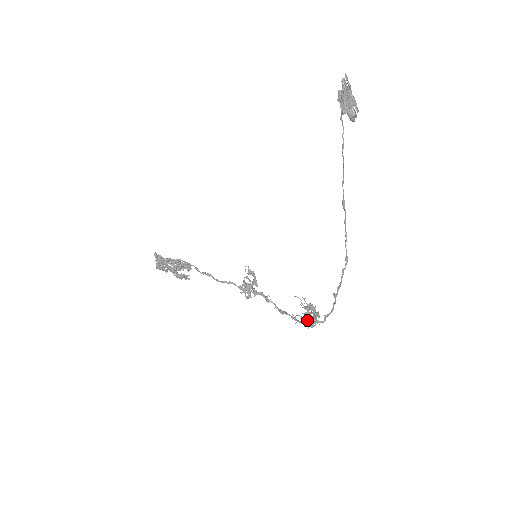
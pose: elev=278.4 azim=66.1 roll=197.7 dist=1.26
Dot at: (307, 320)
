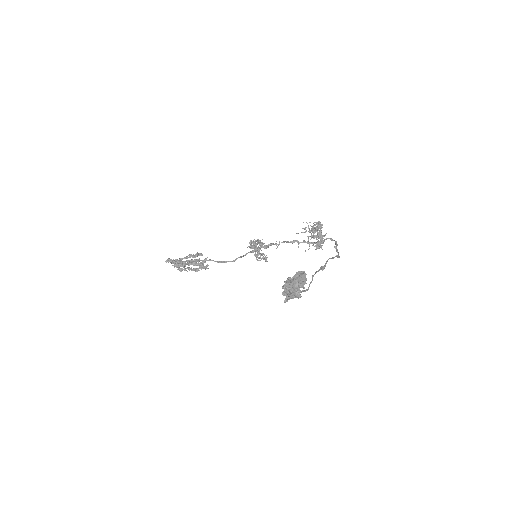
Dot at: (318, 247)
